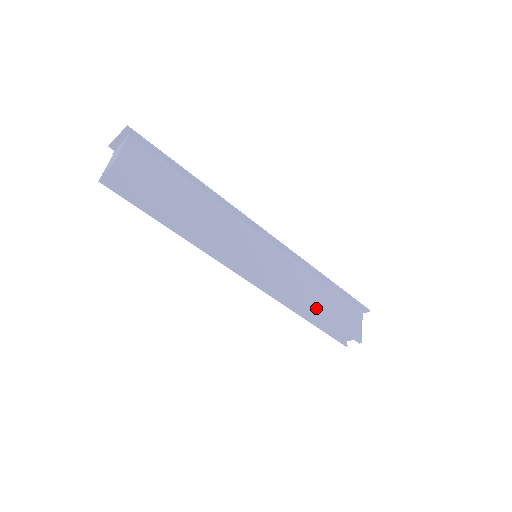
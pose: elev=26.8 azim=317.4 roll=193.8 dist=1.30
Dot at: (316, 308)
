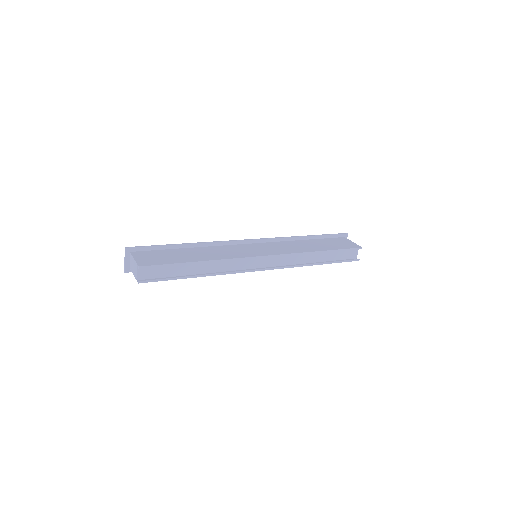
Dot at: (316, 250)
